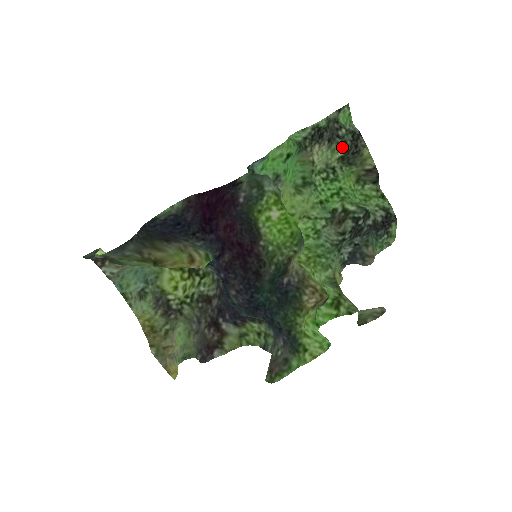
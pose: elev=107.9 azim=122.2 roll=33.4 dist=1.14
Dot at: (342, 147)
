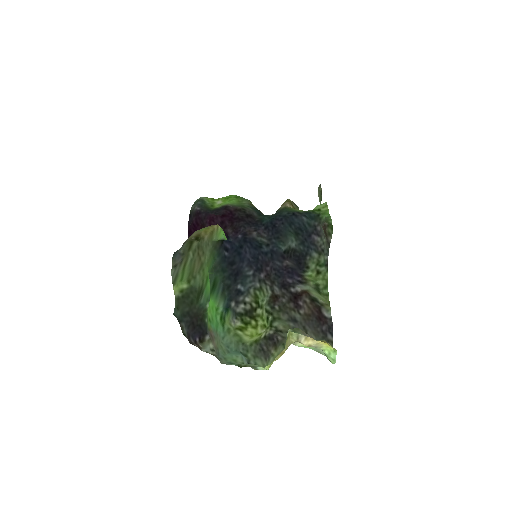
Dot at: occluded
